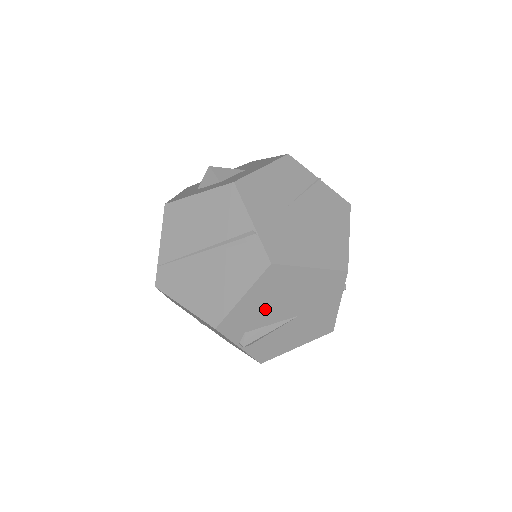
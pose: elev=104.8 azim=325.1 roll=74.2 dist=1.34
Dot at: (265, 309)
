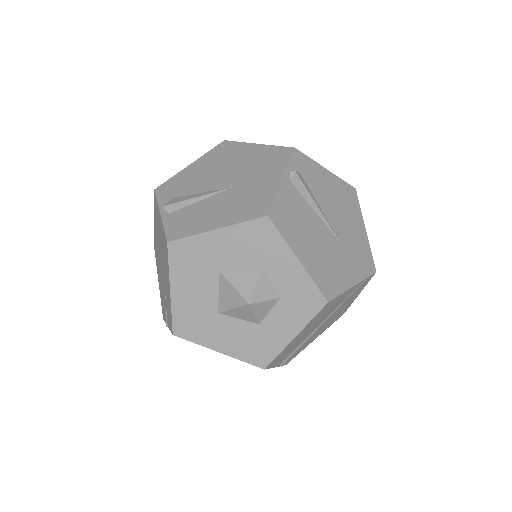
Dot at: (203, 177)
